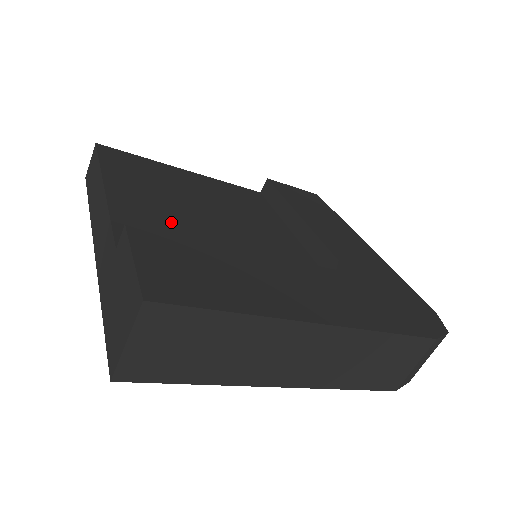
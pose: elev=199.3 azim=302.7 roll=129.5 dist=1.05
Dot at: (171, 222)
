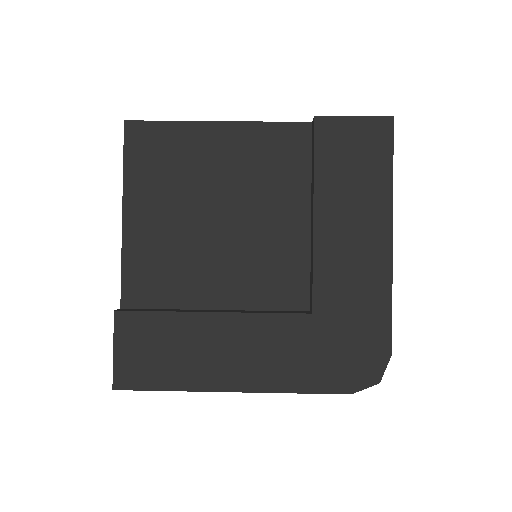
Dot at: (170, 253)
